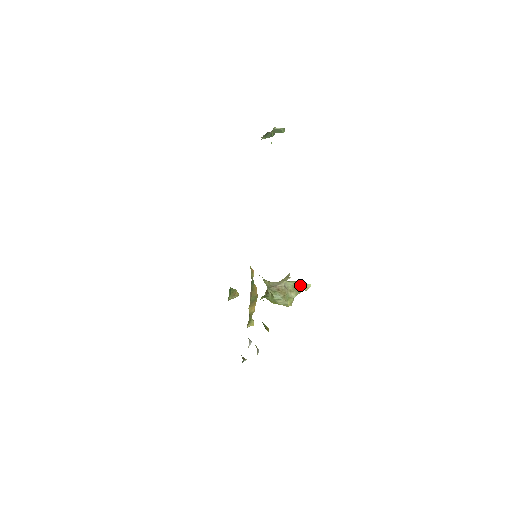
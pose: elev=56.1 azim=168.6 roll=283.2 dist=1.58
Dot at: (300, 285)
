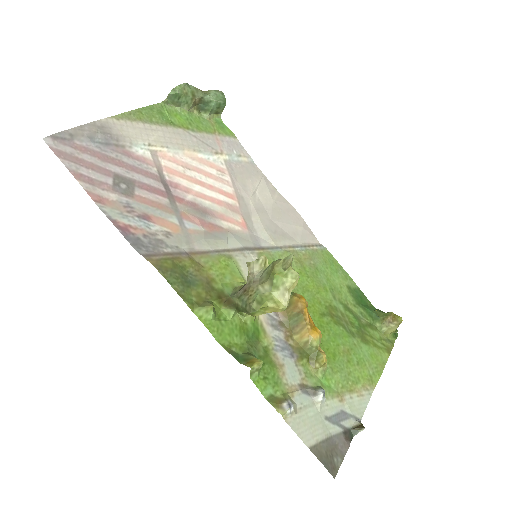
Dot at: (274, 265)
